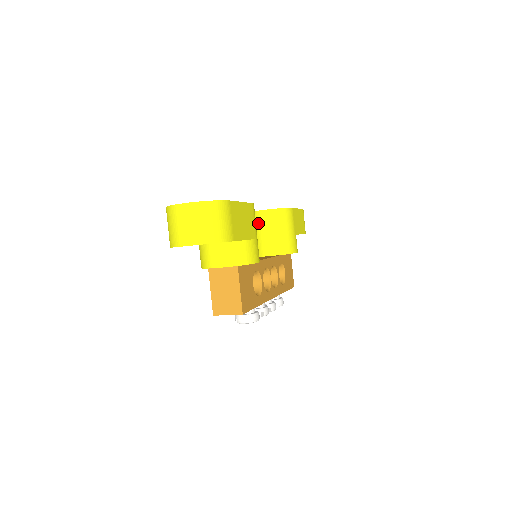
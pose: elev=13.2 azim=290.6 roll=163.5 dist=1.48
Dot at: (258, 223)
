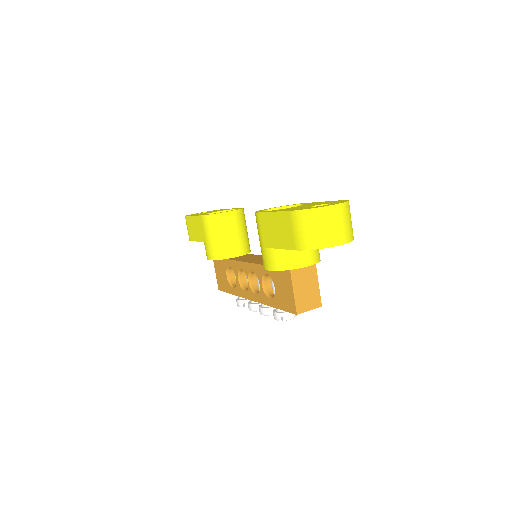
Dot at: (225, 225)
